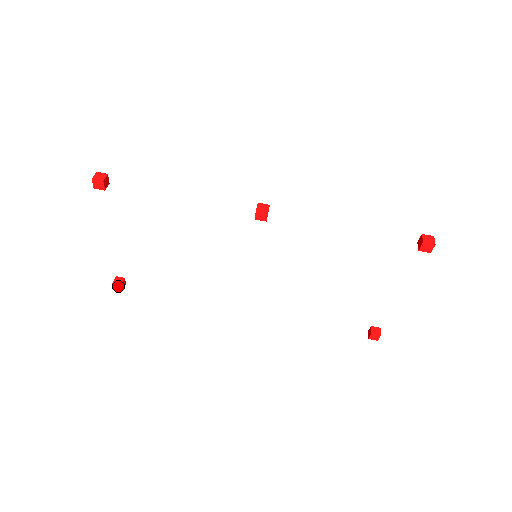
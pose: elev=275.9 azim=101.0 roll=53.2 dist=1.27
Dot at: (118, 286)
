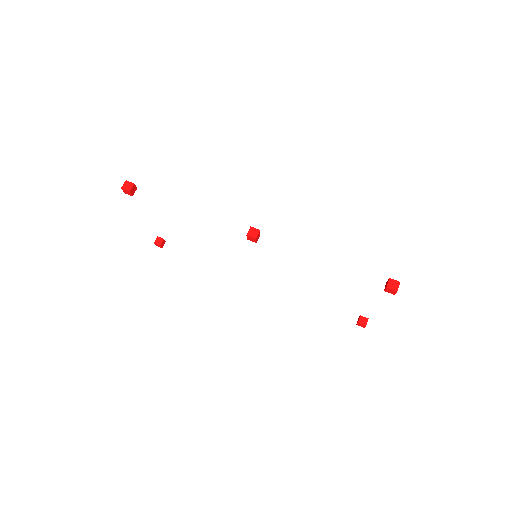
Dot at: (158, 245)
